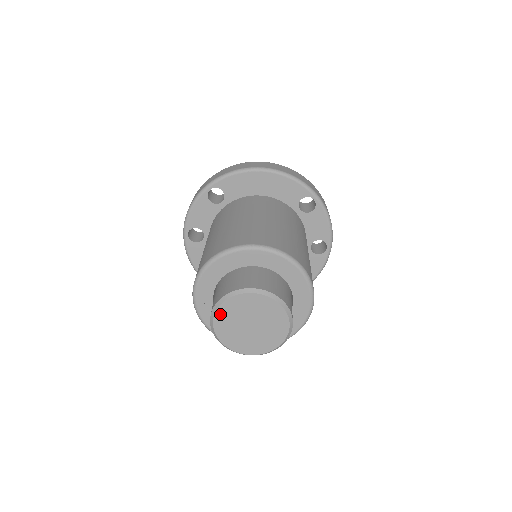
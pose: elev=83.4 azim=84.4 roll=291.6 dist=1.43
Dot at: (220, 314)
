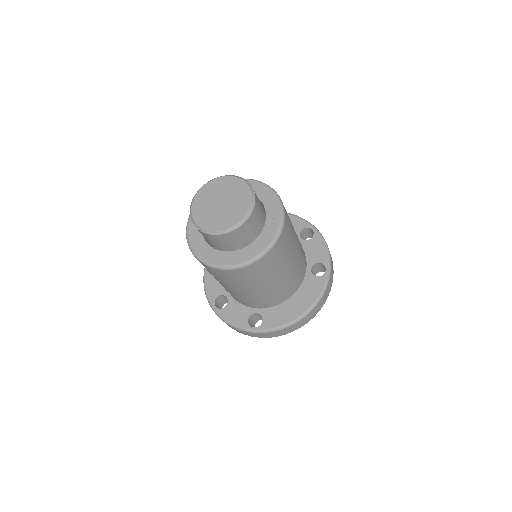
Dot at: (196, 214)
